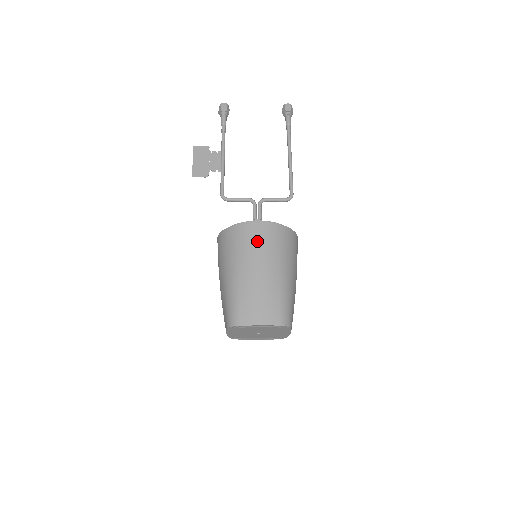
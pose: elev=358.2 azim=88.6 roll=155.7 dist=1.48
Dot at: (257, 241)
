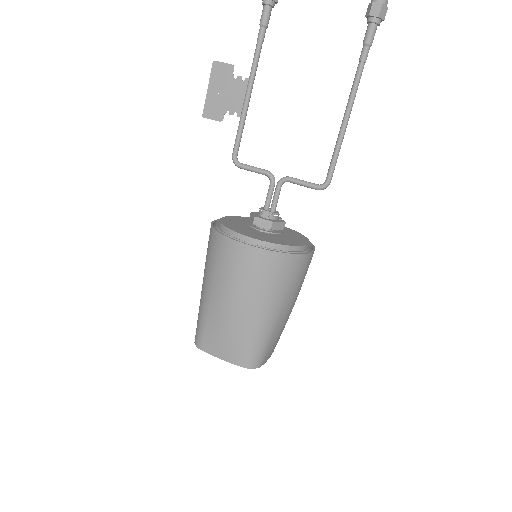
Dot at: (236, 269)
